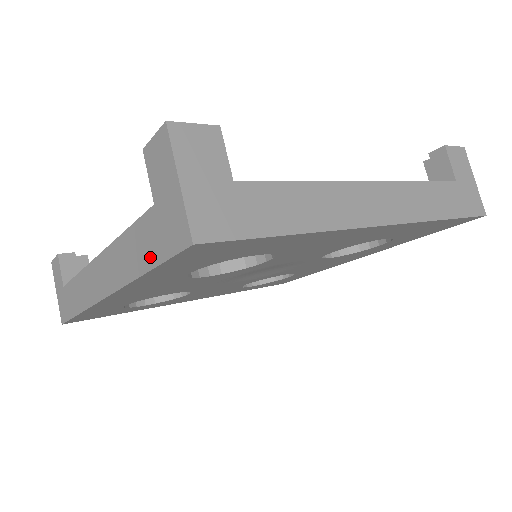
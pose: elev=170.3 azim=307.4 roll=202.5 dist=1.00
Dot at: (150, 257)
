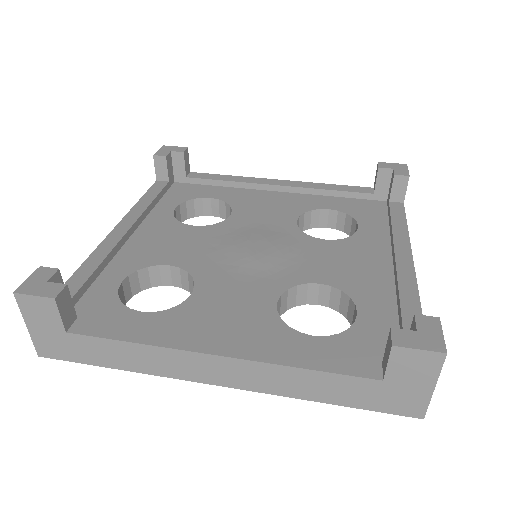
Dot at: (349, 401)
